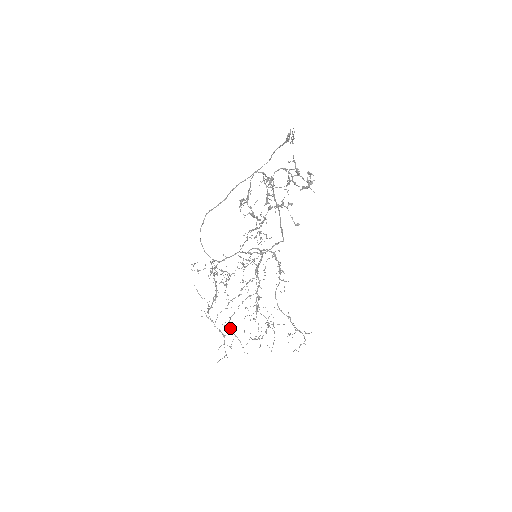
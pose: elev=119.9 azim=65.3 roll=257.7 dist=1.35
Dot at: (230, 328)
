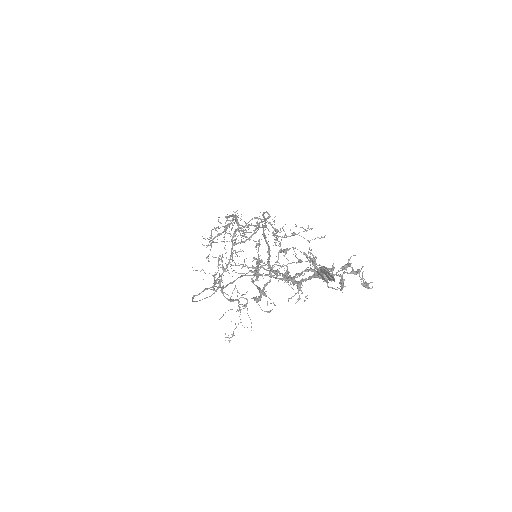
Dot at: occluded
